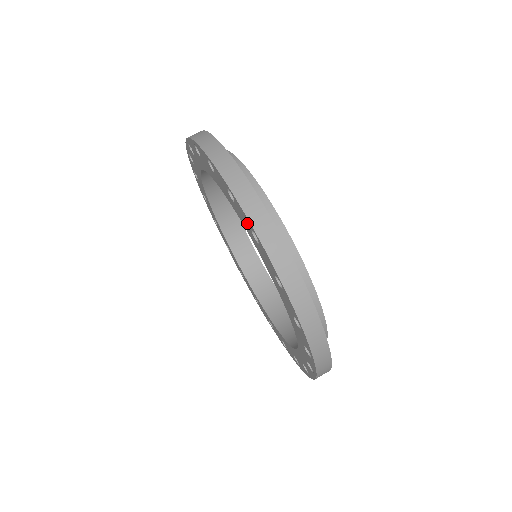
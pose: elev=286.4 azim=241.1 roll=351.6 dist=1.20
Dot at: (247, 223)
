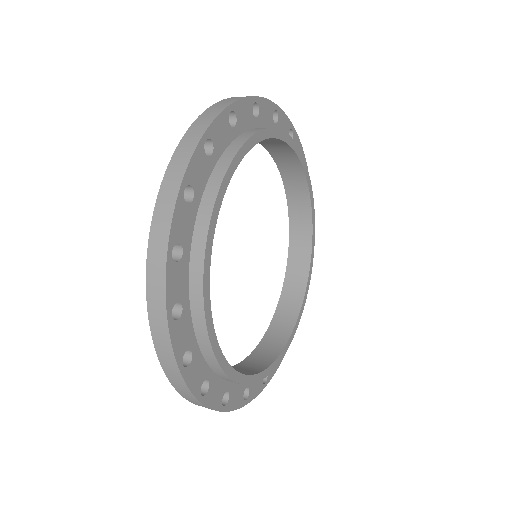
Dot at: occluded
